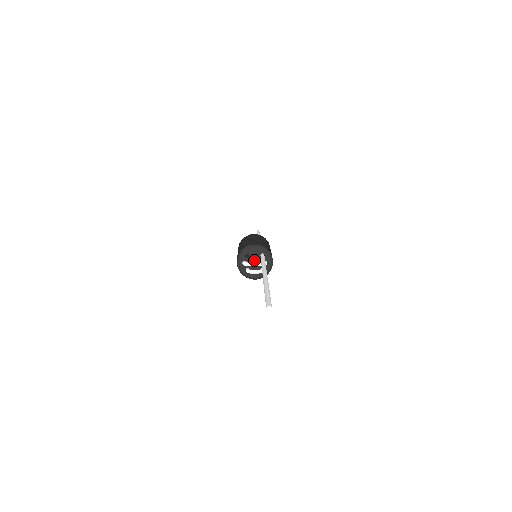
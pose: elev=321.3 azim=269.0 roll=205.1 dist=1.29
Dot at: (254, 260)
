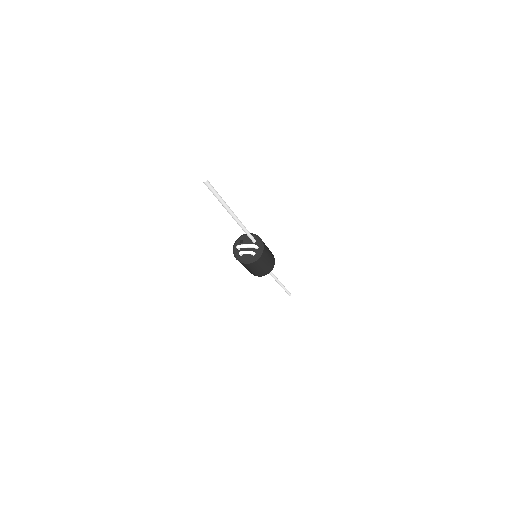
Dot at: occluded
